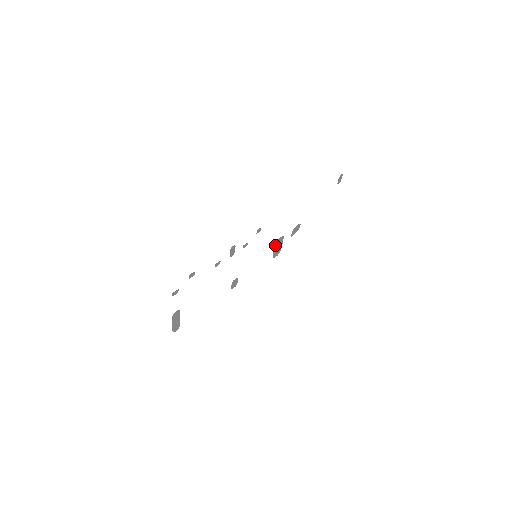
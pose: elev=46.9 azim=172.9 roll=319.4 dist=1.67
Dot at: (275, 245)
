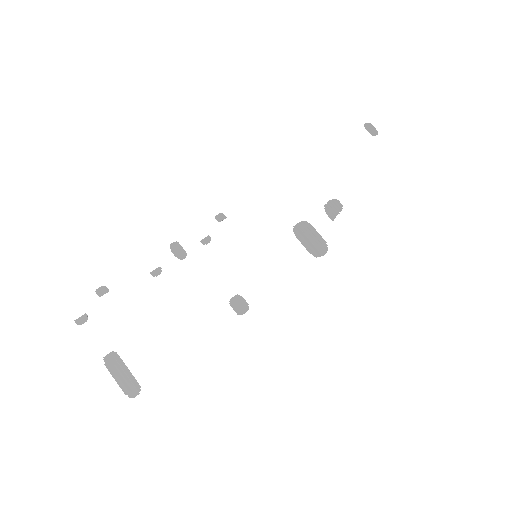
Dot at: (298, 237)
